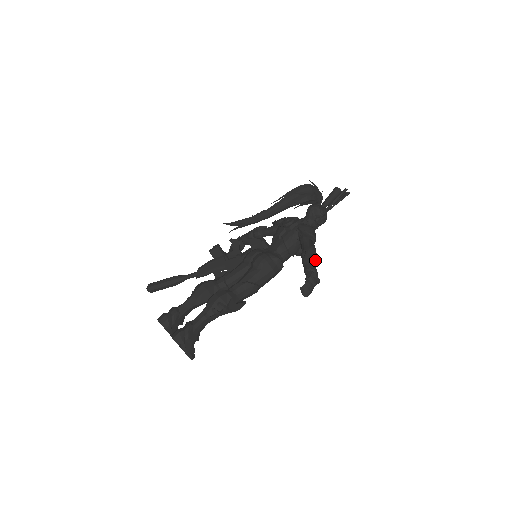
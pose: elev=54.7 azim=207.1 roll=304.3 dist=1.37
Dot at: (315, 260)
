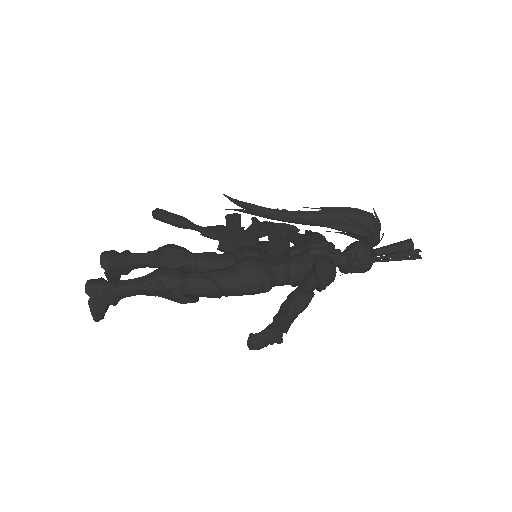
Dot at: (298, 312)
